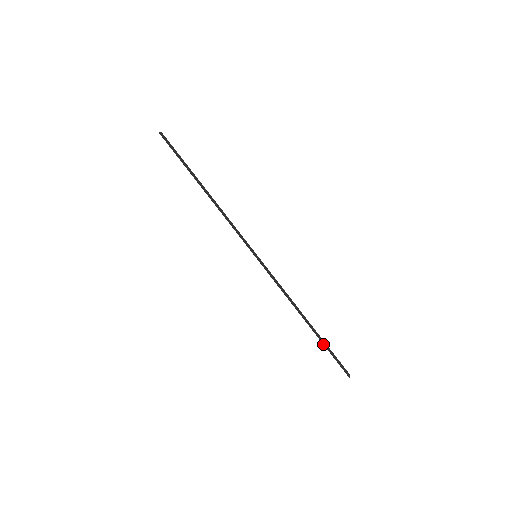
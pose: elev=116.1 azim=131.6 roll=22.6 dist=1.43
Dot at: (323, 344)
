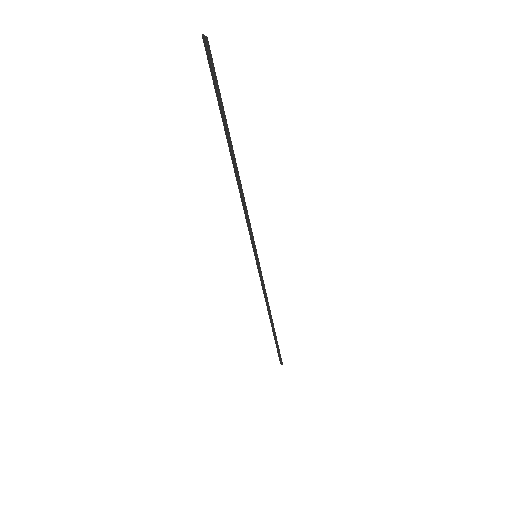
Dot at: (276, 341)
